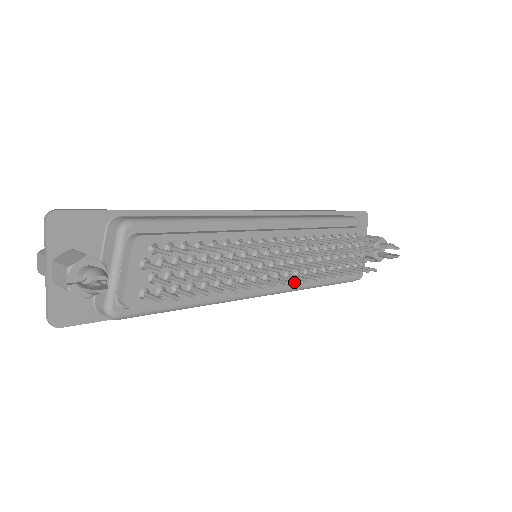
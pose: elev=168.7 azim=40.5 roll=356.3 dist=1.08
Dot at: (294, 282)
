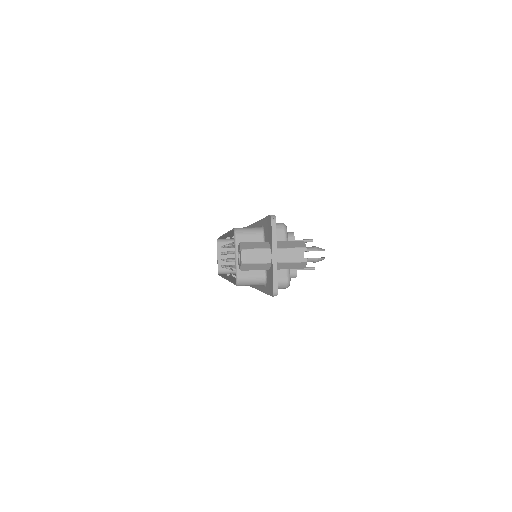
Dot at: occluded
